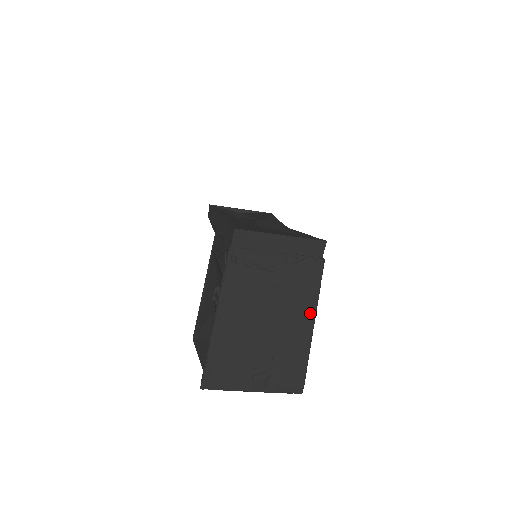
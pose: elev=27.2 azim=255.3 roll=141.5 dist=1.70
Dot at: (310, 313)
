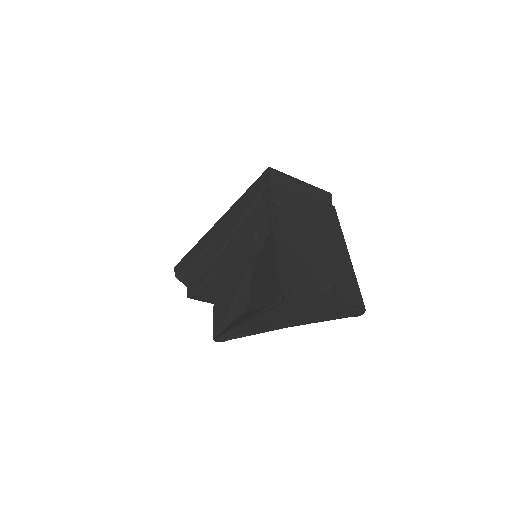
Dot at: (342, 242)
